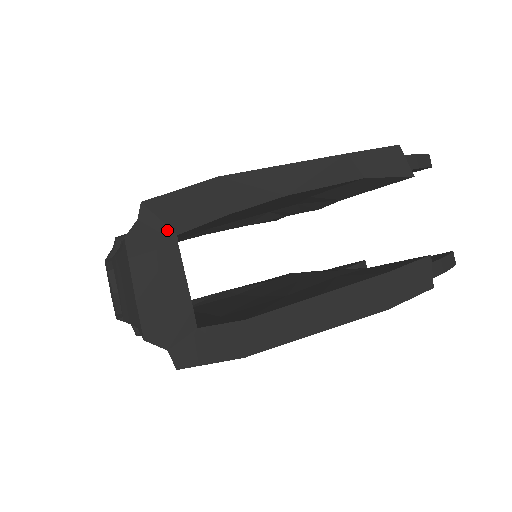
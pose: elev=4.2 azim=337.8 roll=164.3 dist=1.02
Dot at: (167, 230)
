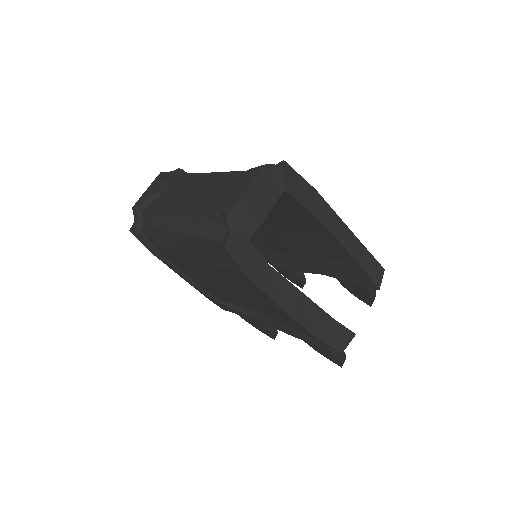
Dot at: (283, 184)
